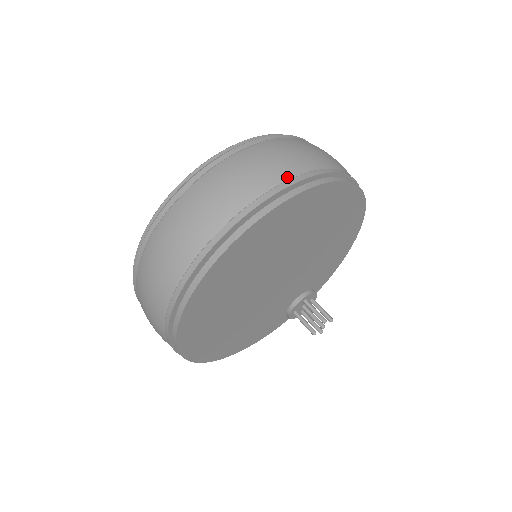
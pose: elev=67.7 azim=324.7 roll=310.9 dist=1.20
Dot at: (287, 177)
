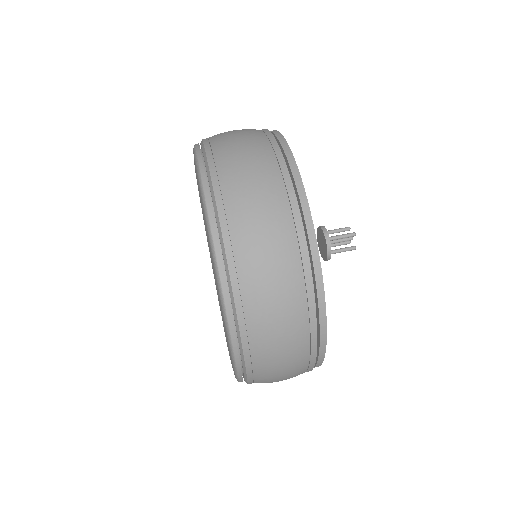
Dot at: (282, 186)
